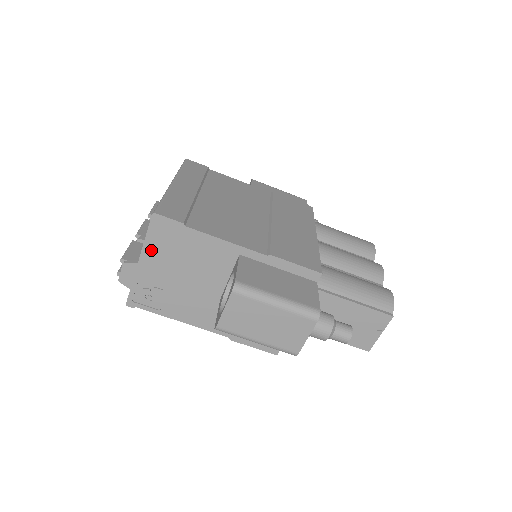
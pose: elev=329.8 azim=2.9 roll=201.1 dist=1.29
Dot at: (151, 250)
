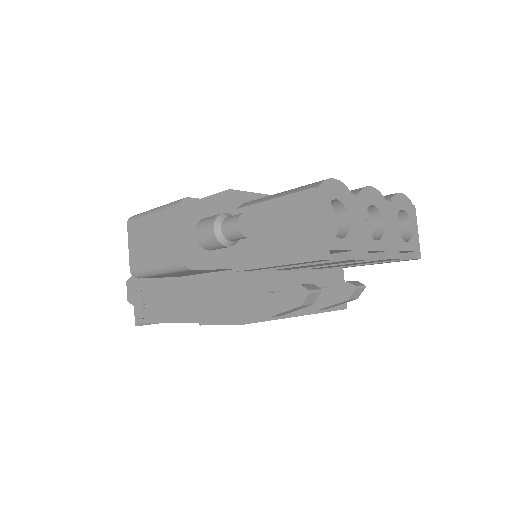
Dot at: occluded
